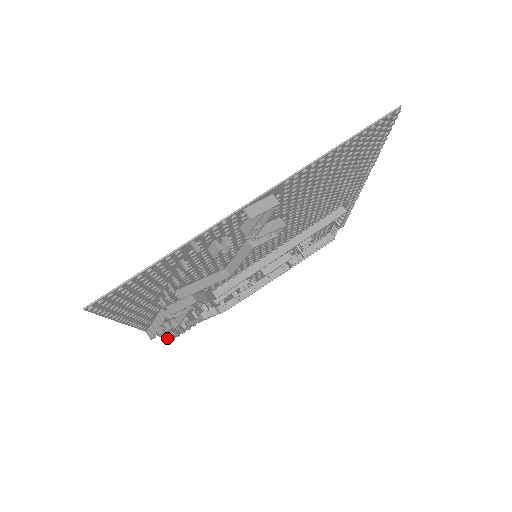
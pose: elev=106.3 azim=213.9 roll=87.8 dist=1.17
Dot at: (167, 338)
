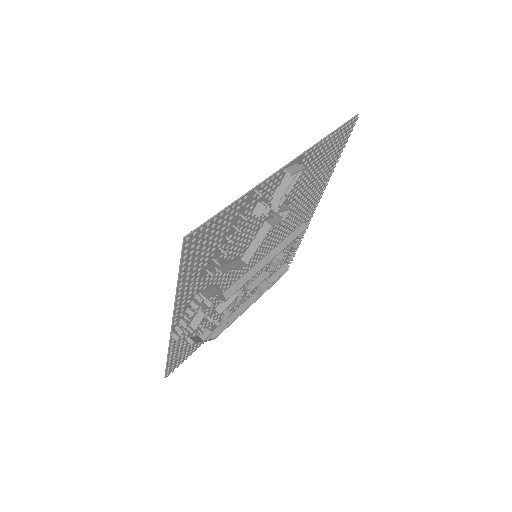
Dot at: (169, 366)
